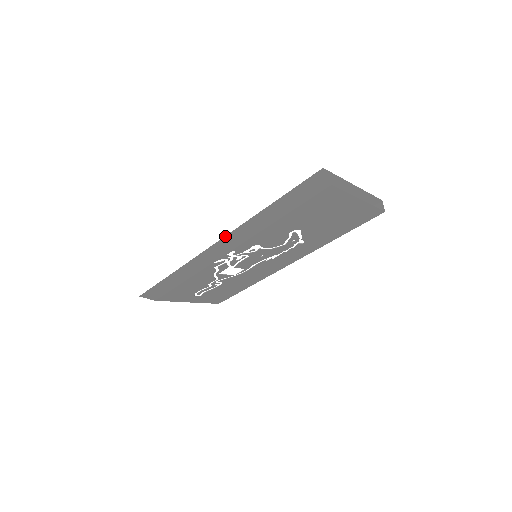
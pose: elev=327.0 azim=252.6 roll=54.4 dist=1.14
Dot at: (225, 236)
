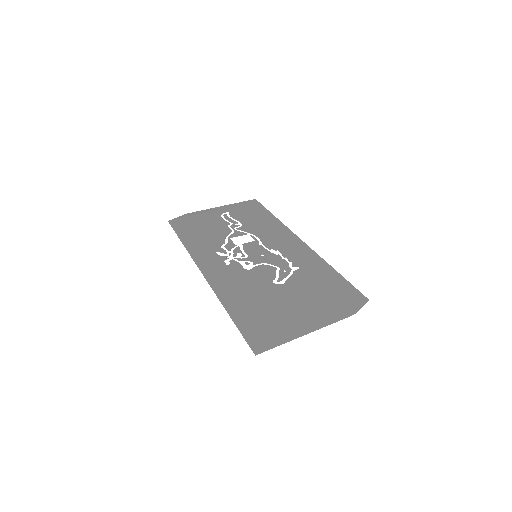
Dot at: (208, 282)
